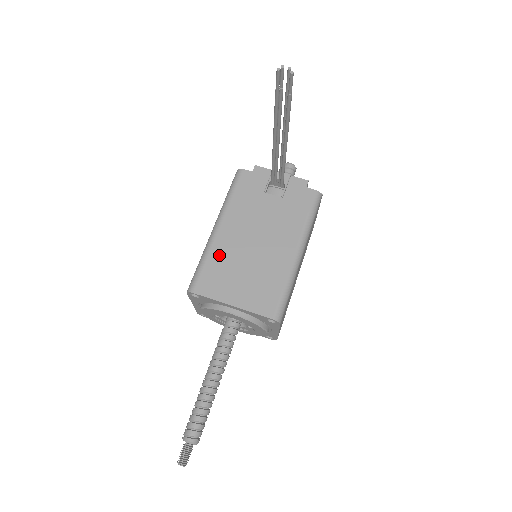
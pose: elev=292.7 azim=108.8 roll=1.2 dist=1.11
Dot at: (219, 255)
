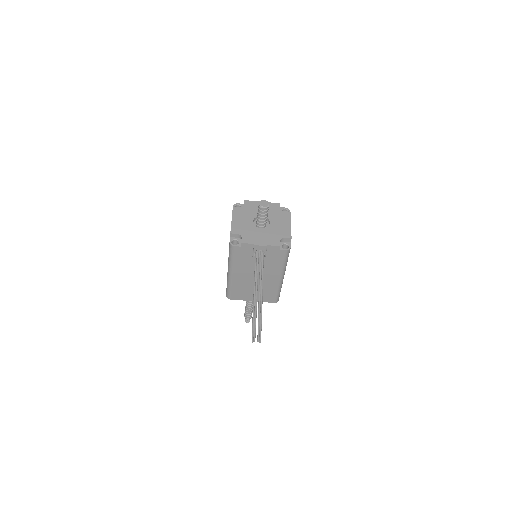
Dot at: (237, 285)
